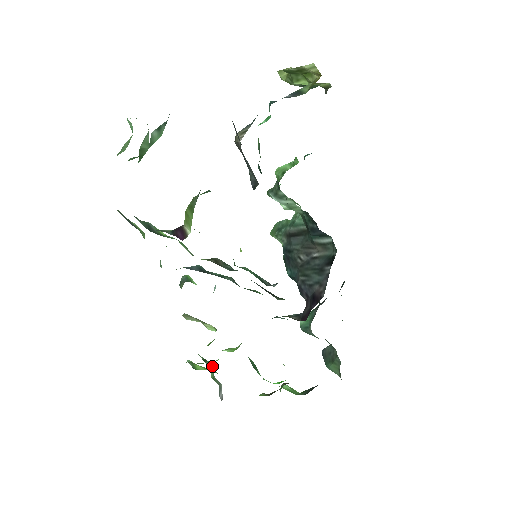
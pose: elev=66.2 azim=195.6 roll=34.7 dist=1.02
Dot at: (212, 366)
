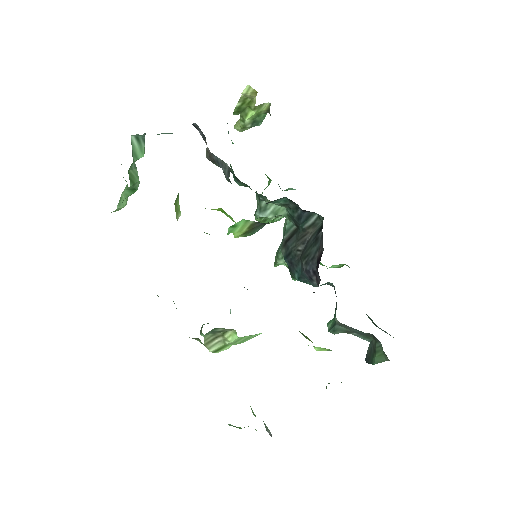
Dot at: occluded
